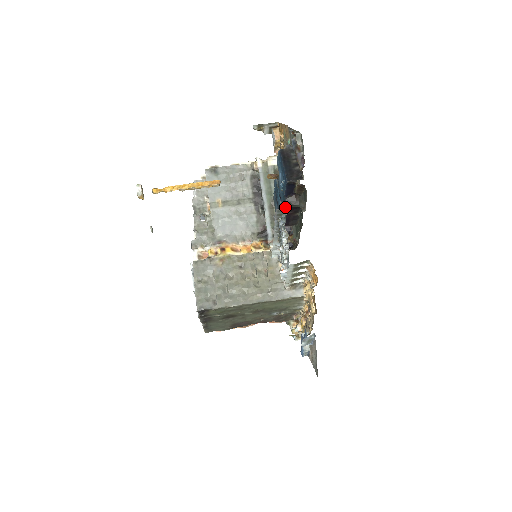
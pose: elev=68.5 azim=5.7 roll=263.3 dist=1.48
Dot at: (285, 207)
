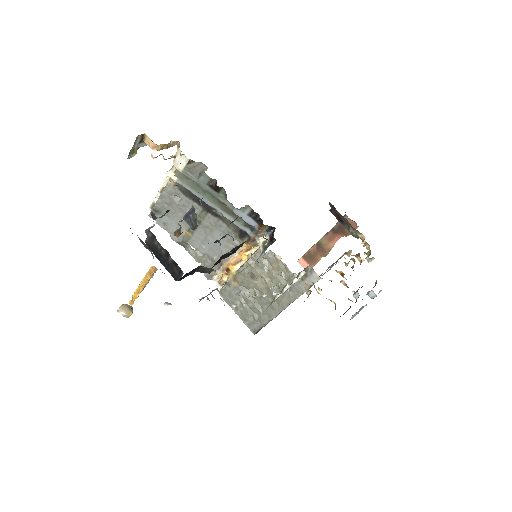
Dot at: occluded
